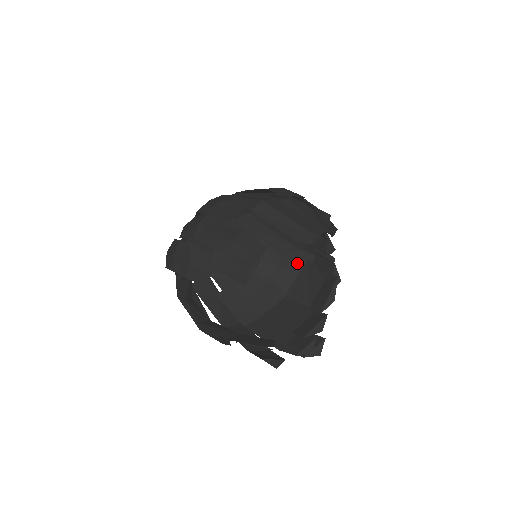
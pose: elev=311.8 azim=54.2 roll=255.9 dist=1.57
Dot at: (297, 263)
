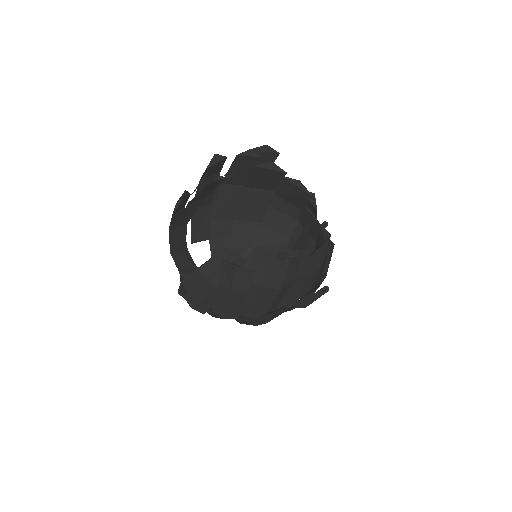
Dot at: occluded
